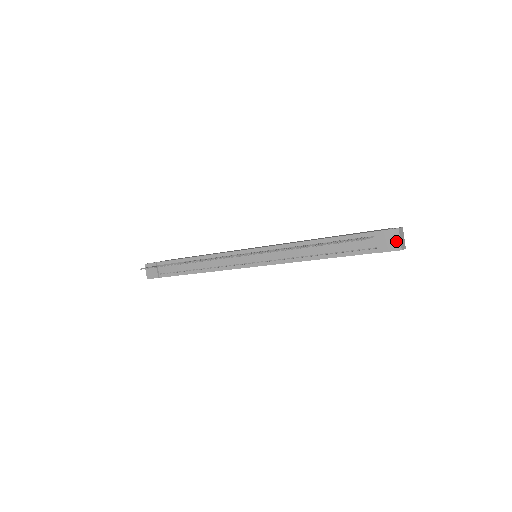
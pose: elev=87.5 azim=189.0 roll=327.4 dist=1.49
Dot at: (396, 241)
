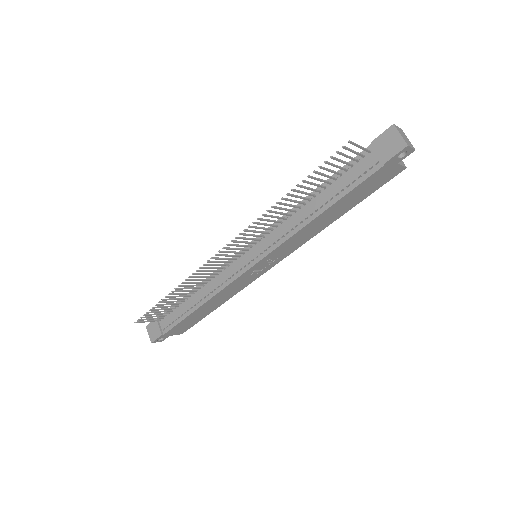
Dot at: (397, 139)
